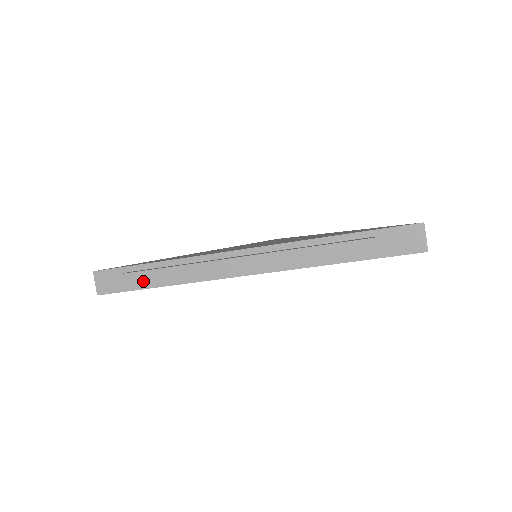
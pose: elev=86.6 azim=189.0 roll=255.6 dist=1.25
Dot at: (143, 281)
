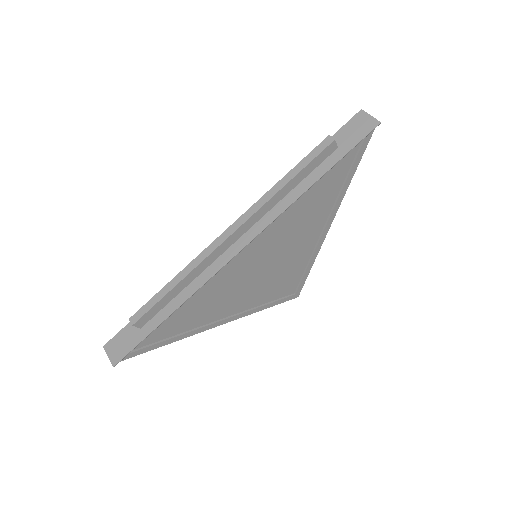
Dot at: (153, 320)
